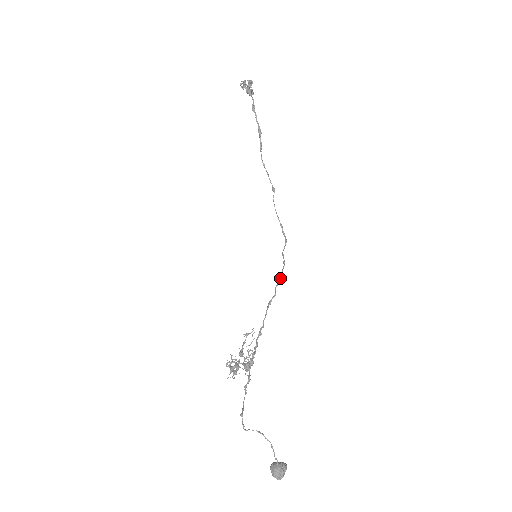
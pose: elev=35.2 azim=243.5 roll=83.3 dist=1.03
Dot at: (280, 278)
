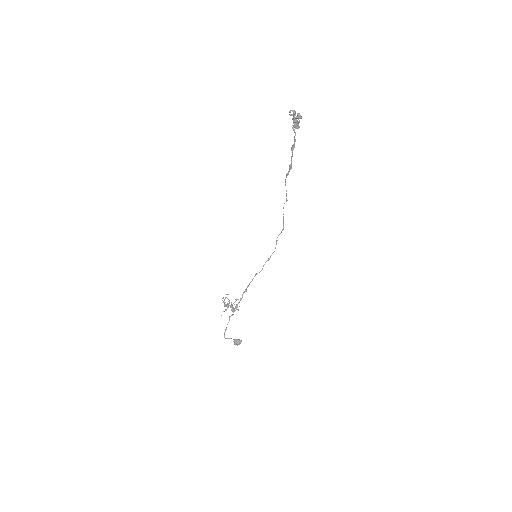
Dot at: occluded
